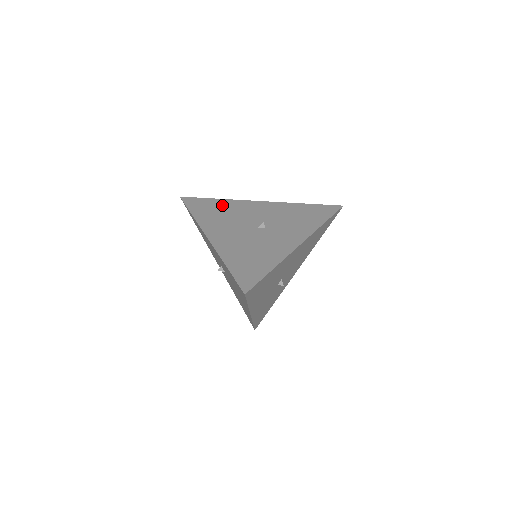
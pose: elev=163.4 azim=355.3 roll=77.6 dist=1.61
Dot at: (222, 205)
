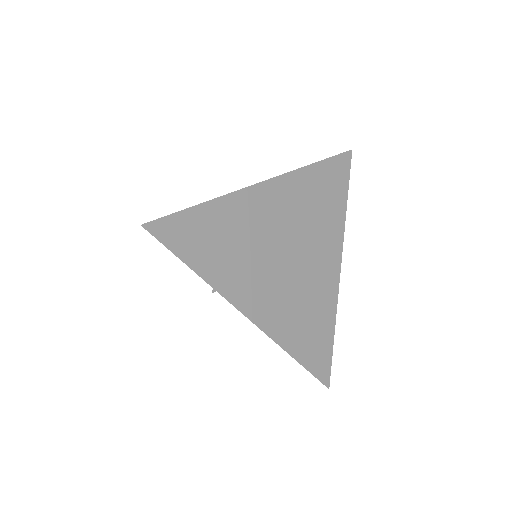
Dot at: occluded
